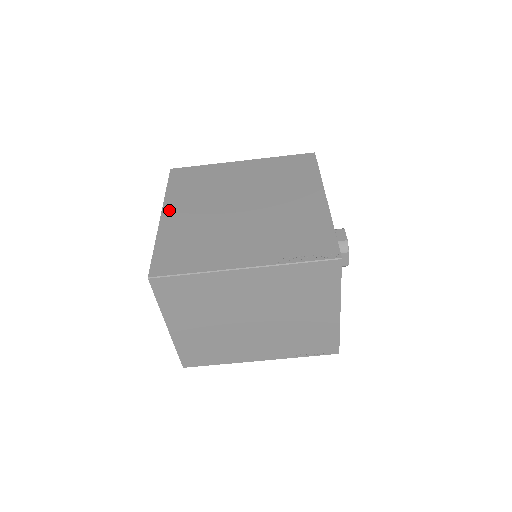
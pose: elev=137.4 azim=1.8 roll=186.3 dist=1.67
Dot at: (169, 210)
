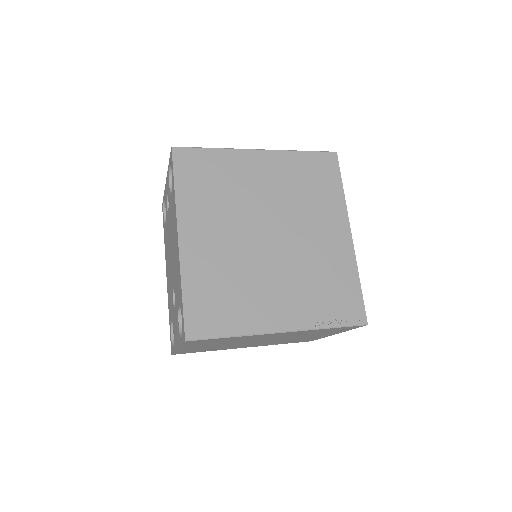
Dot at: (186, 230)
